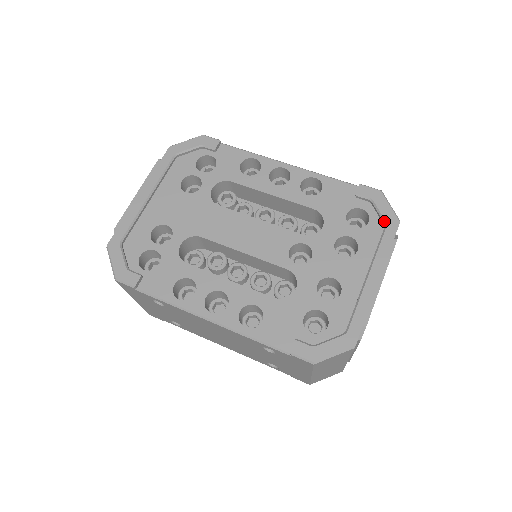
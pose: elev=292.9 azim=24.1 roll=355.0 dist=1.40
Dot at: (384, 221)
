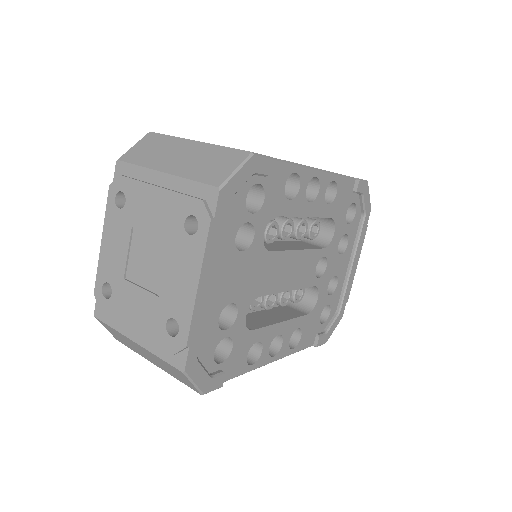
Dot at: (365, 212)
